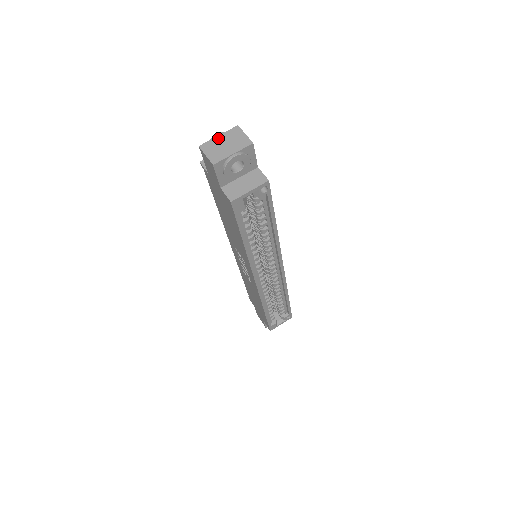
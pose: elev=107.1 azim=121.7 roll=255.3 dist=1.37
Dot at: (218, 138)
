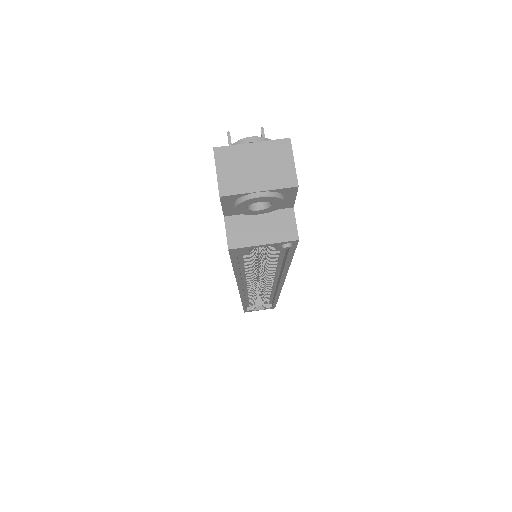
Dot at: (249, 147)
